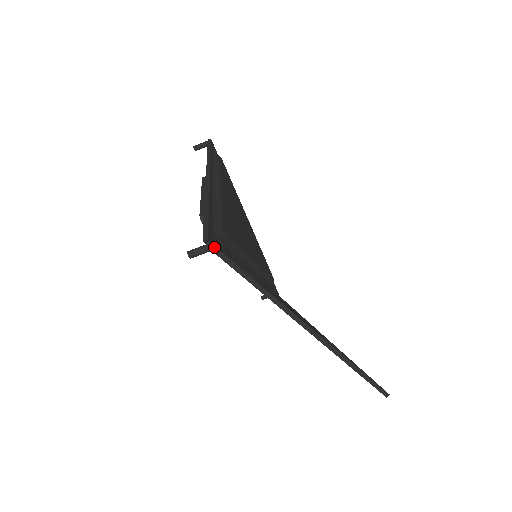
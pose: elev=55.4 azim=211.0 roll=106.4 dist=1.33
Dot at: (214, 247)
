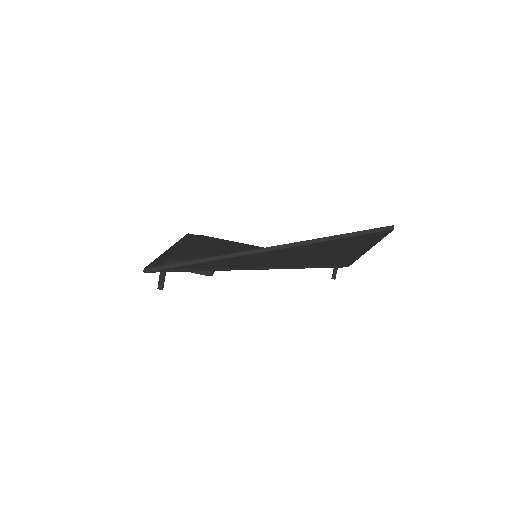
Dot at: (151, 269)
